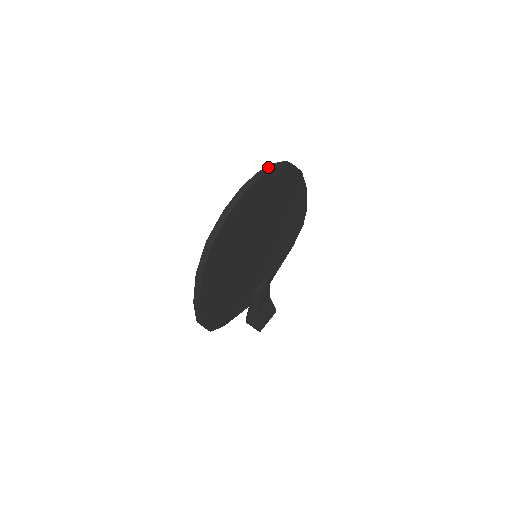
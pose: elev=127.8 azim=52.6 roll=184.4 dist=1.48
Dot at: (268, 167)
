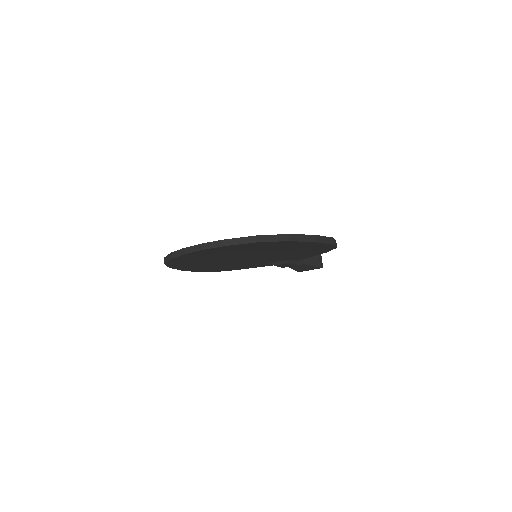
Dot at: (219, 242)
